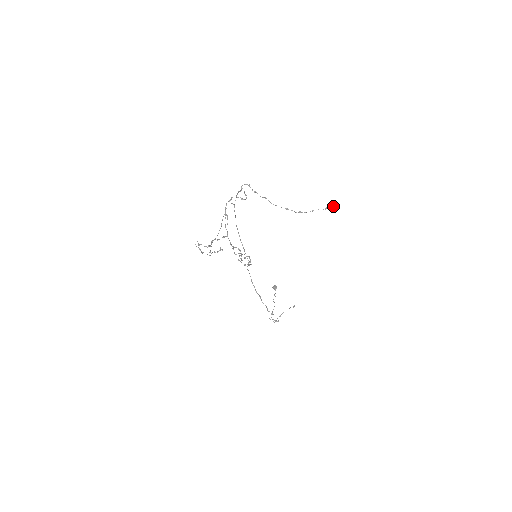
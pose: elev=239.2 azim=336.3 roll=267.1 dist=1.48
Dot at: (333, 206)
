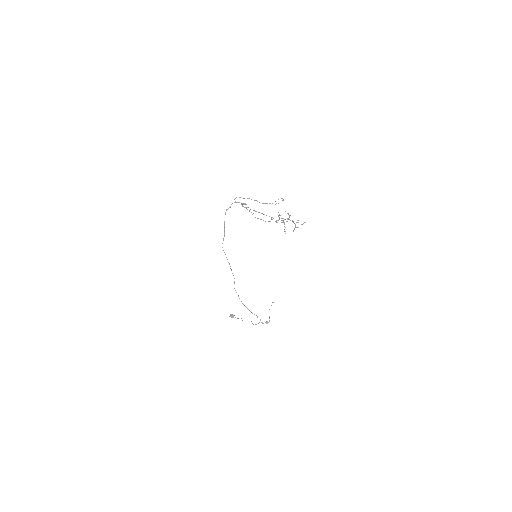
Dot at: (283, 199)
